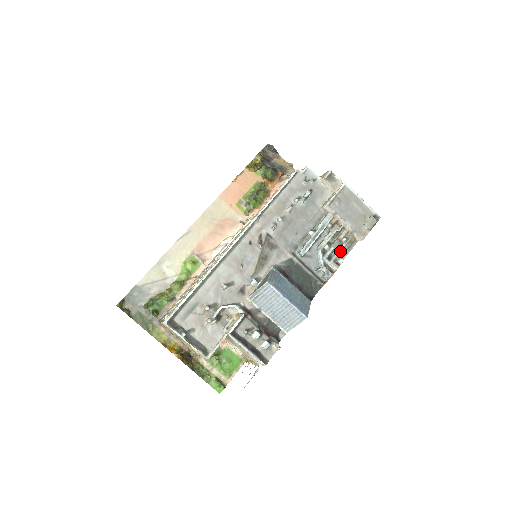
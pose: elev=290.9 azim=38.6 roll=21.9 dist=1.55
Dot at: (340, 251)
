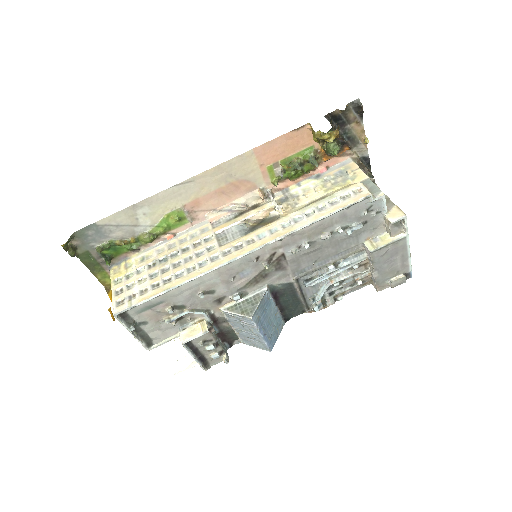
Dot at: (347, 290)
